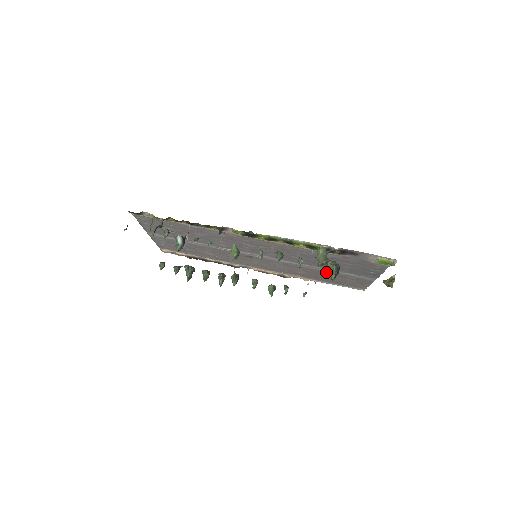
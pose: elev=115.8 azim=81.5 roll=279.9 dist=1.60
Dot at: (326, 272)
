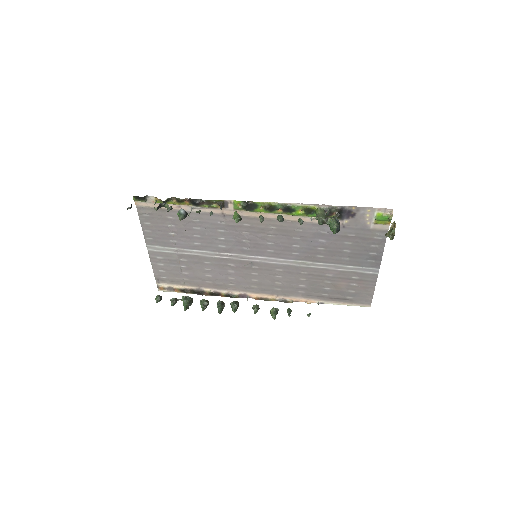
Dot at: (328, 273)
